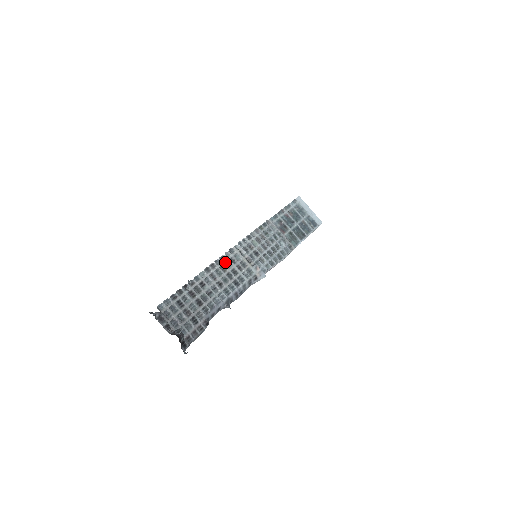
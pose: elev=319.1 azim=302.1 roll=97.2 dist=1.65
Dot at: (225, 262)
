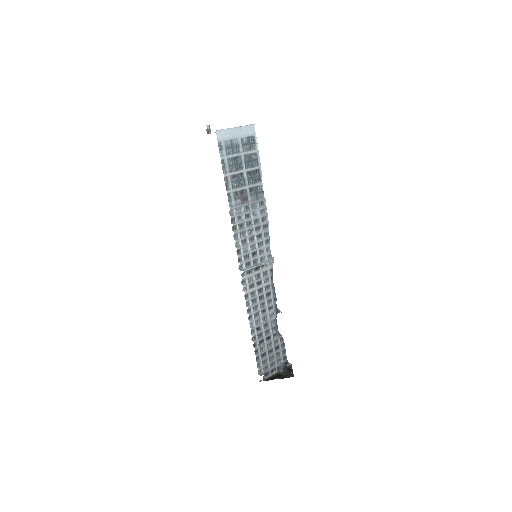
Dot at: (250, 295)
